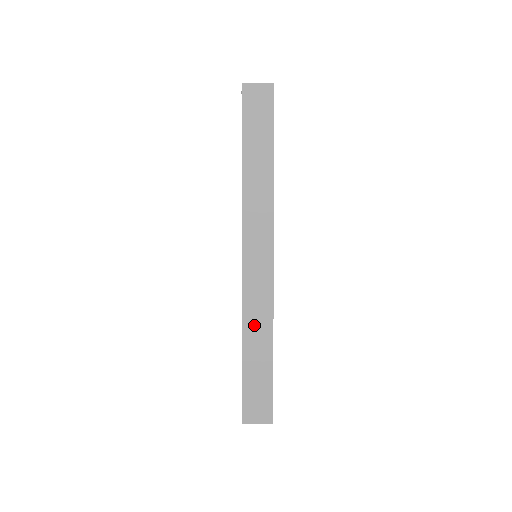
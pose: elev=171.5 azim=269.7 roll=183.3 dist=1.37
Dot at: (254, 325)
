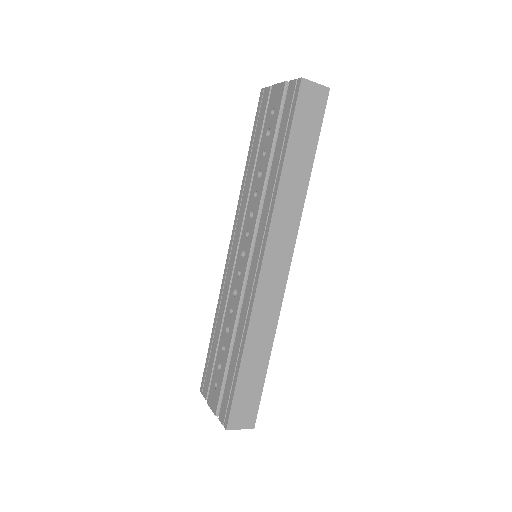
Dot at: (258, 331)
